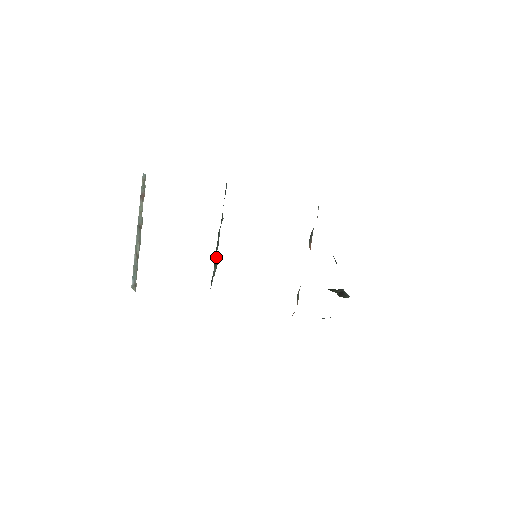
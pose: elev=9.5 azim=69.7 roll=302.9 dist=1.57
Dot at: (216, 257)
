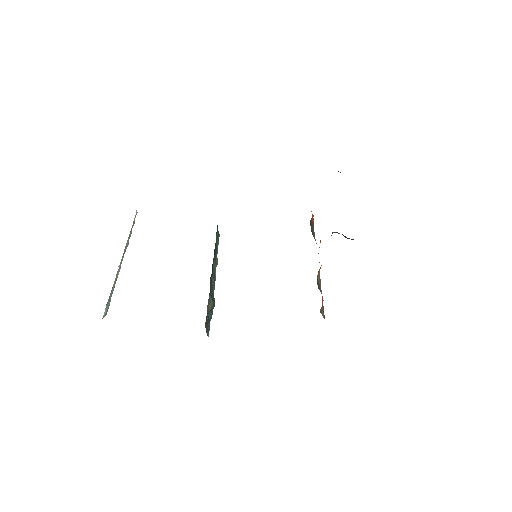
Dot at: (213, 296)
